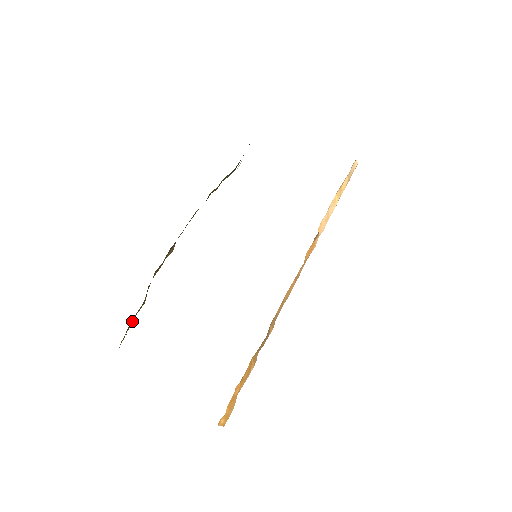
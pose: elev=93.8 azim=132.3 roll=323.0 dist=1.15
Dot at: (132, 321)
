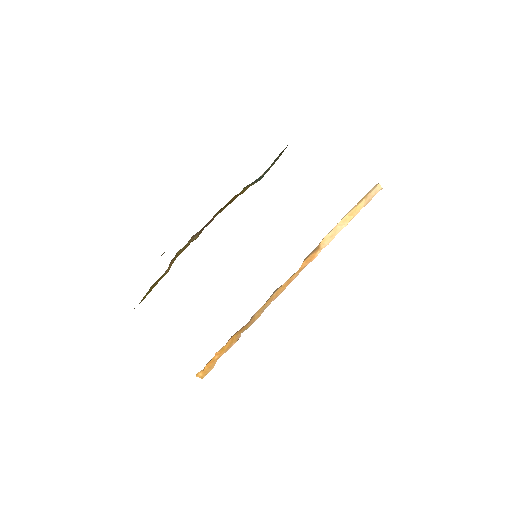
Dot at: (156, 284)
